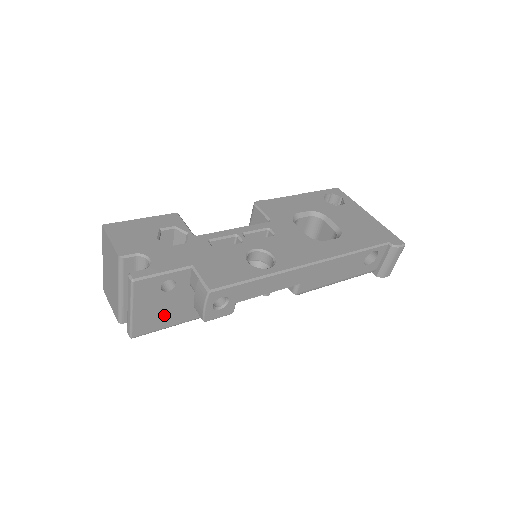
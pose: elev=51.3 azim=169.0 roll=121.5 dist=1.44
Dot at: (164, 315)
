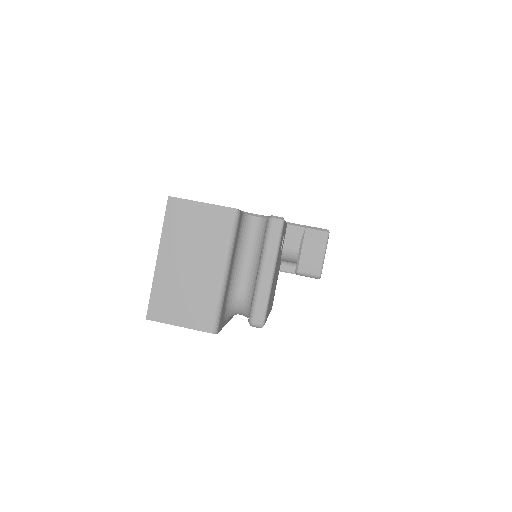
Dot at: (272, 292)
